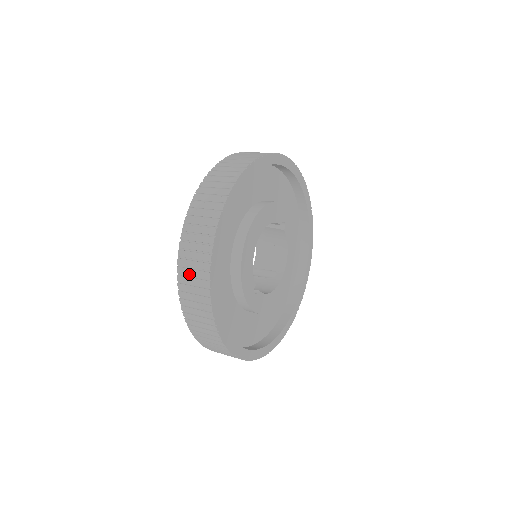
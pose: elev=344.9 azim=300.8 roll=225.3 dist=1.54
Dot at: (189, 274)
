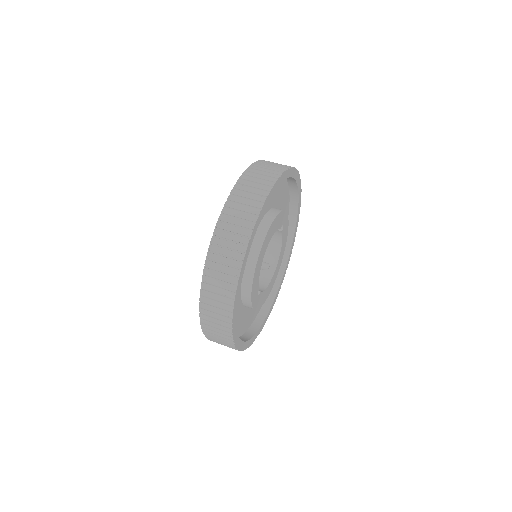
Dot at: (213, 297)
